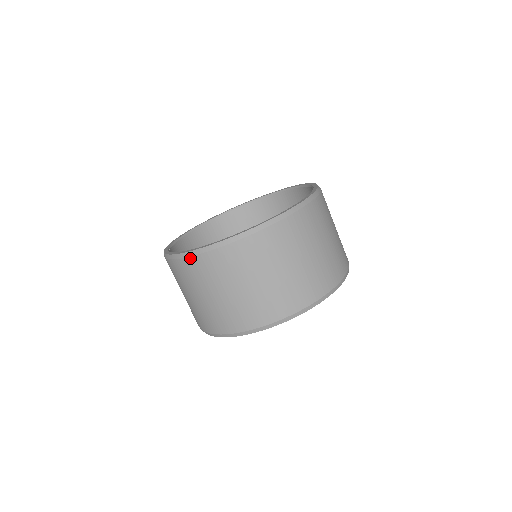
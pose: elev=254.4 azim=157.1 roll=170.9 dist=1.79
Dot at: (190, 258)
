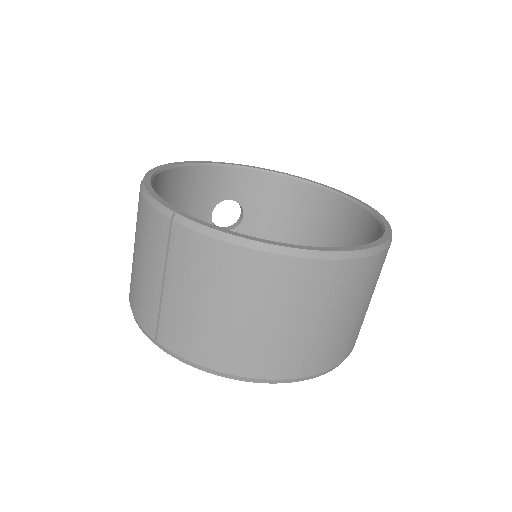
Dot at: (293, 259)
